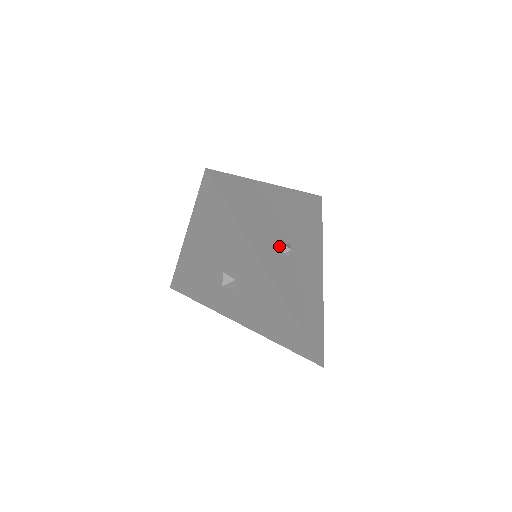
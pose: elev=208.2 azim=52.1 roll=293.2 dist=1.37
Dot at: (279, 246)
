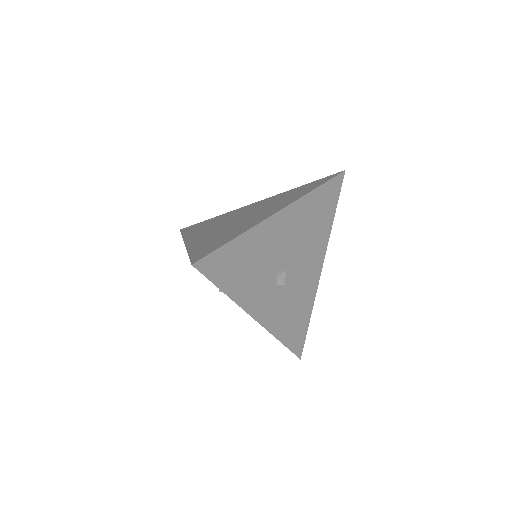
Dot at: (273, 281)
